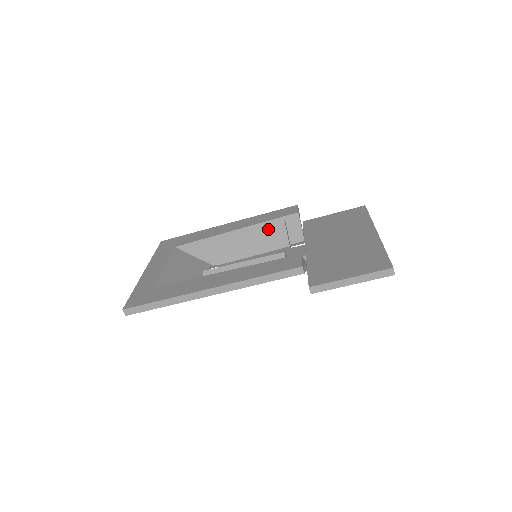
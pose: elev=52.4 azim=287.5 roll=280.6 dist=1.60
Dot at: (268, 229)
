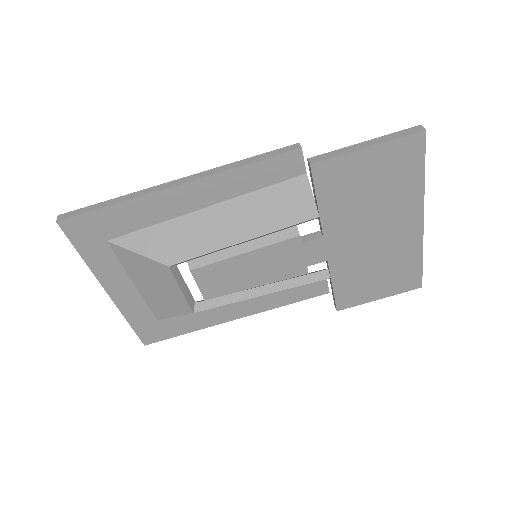
Dot at: occluded
